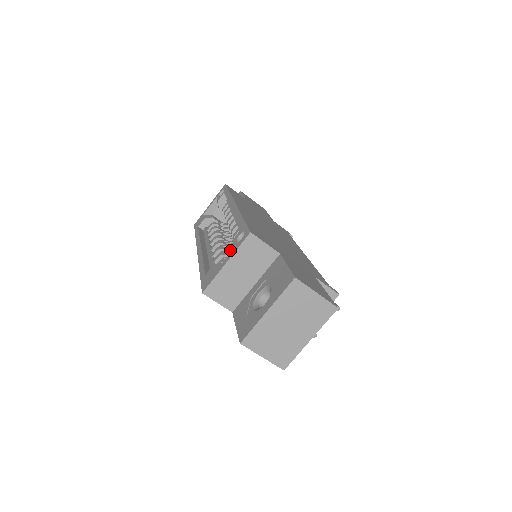
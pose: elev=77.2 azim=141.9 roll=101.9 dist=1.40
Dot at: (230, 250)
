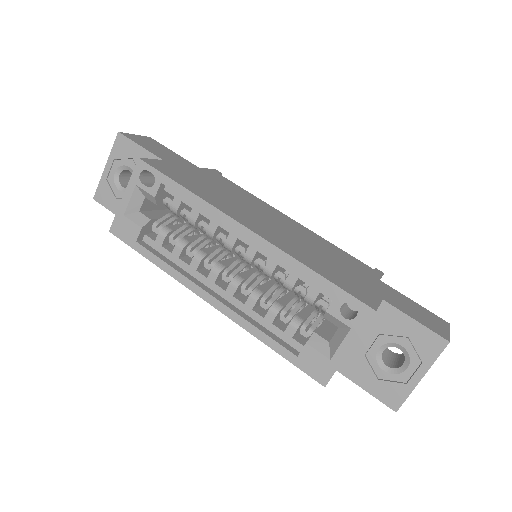
Dot at: occluded
